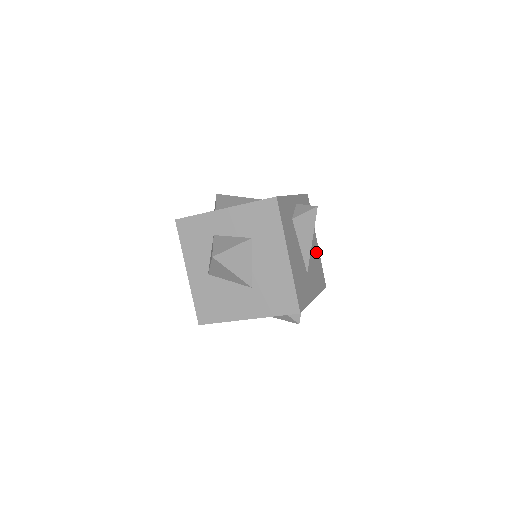
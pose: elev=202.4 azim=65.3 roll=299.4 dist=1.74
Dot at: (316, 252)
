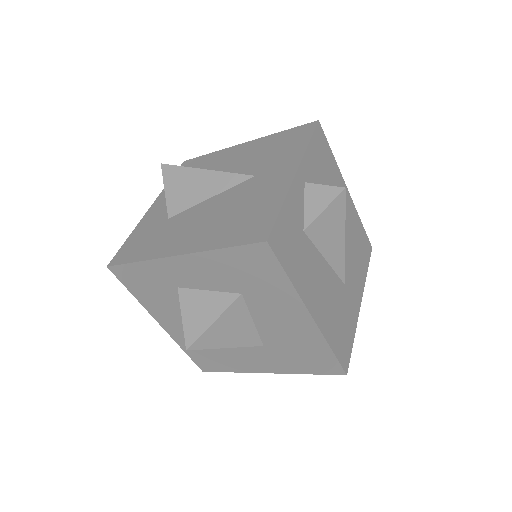
Dot at: (350, 214)
